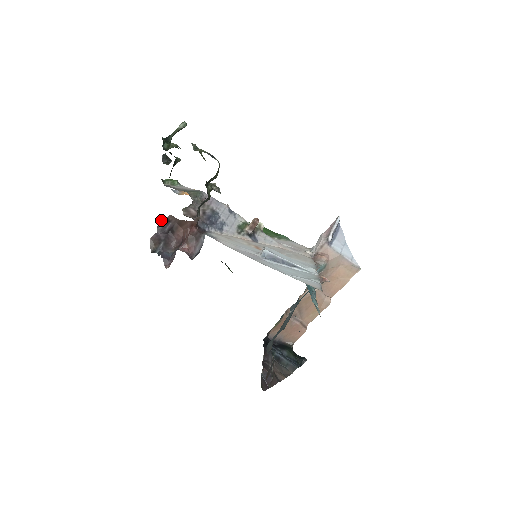
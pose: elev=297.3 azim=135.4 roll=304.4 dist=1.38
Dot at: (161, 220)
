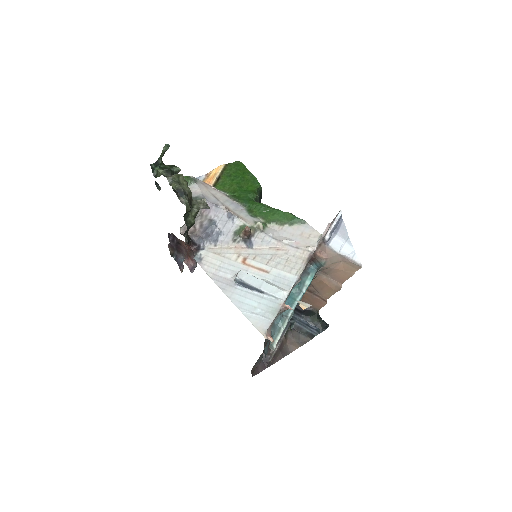
Dot at: (169, 234)
